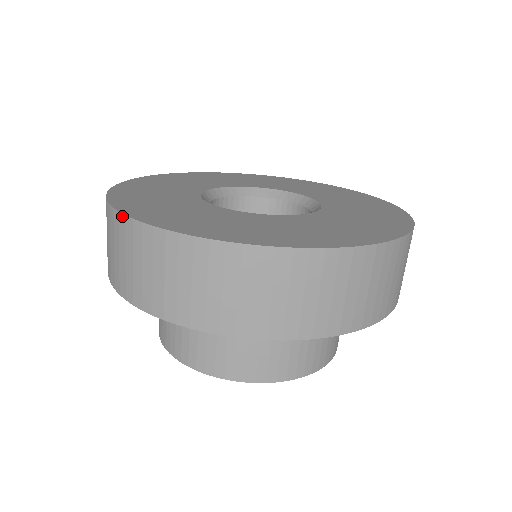
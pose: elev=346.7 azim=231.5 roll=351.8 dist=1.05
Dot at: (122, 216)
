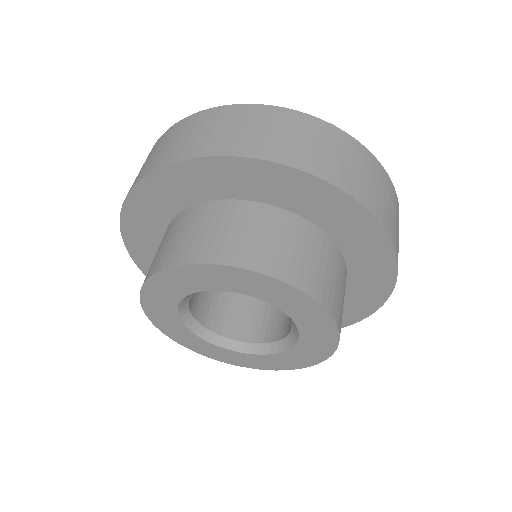
Dot at: (187, 118)
